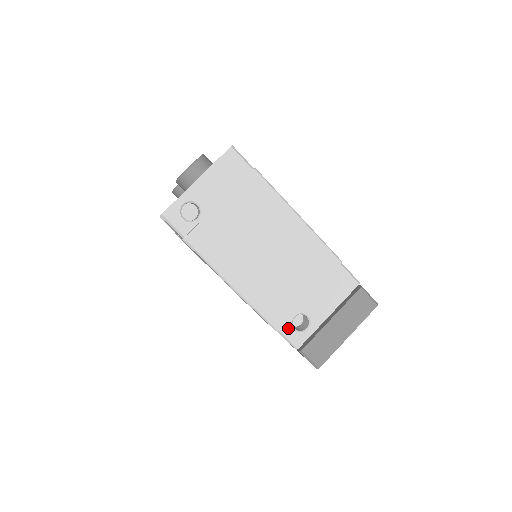
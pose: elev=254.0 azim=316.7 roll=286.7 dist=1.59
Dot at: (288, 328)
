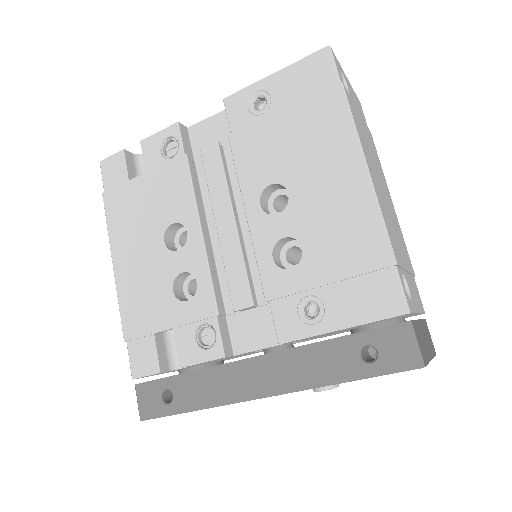
Dot at: (401, 277)
